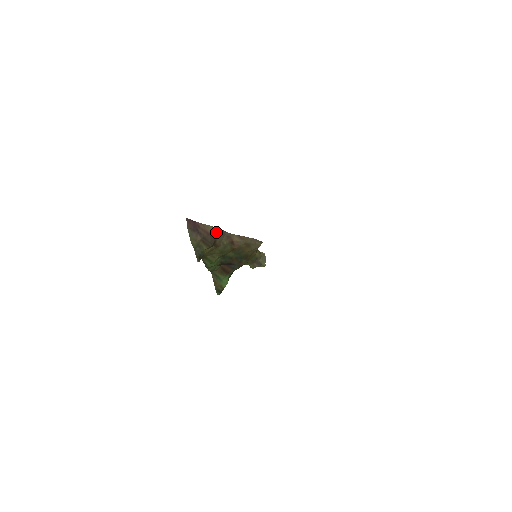
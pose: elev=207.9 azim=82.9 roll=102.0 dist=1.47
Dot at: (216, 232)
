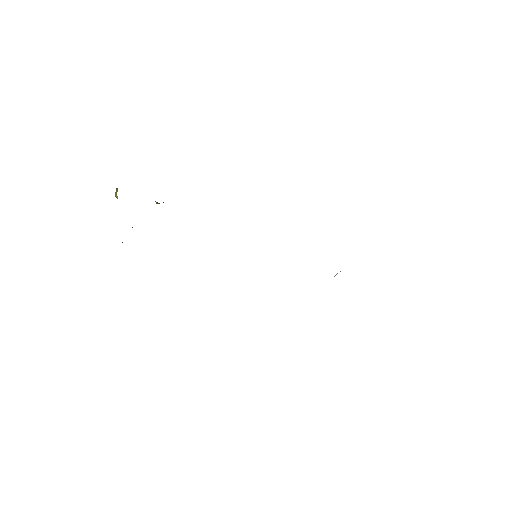
Dot at: occluded
